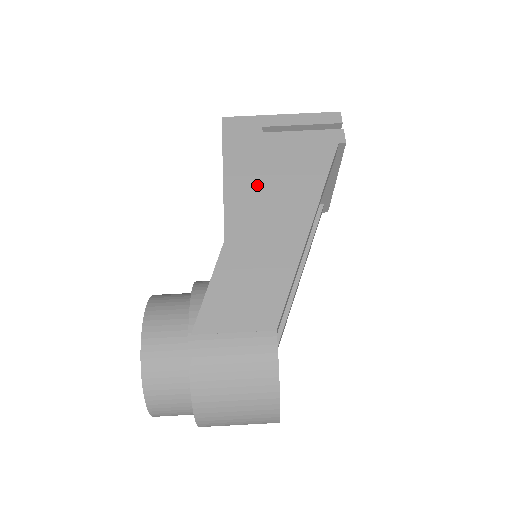
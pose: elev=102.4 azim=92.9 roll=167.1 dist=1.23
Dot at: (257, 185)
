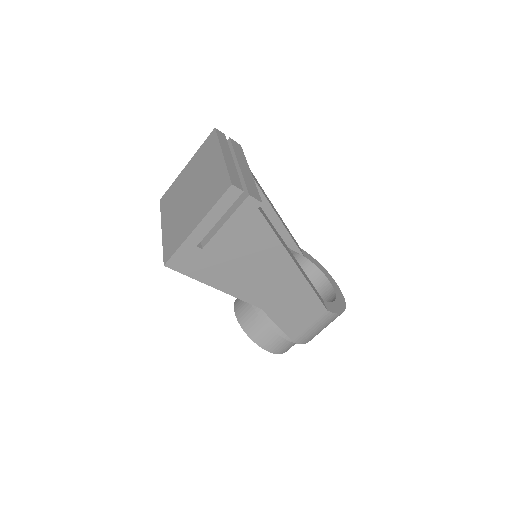
Dot at: (242, 276)
